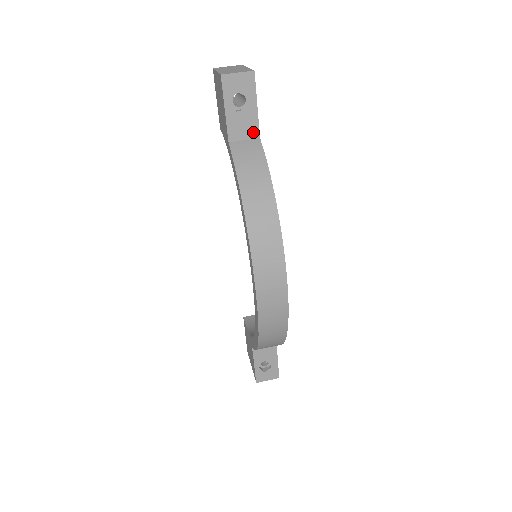
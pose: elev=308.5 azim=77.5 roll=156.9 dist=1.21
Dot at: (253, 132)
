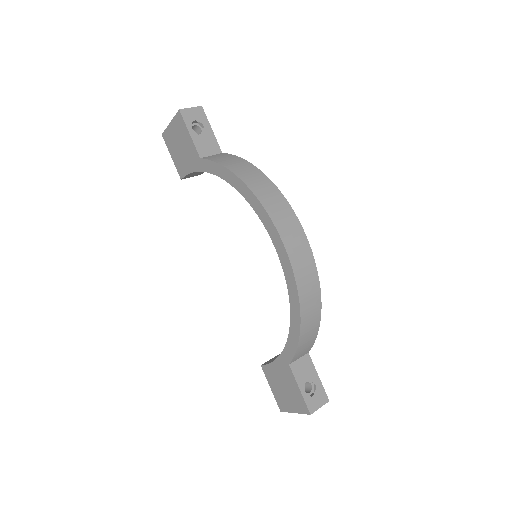
Dot at: (216, 149)
